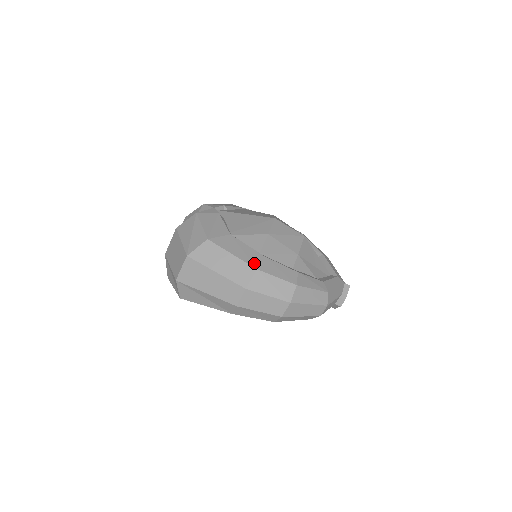
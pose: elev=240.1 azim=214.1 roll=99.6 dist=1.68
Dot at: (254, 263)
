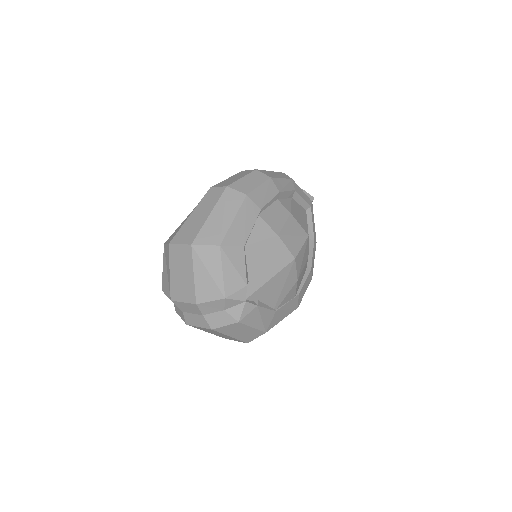
Dot at: (295, 307)
